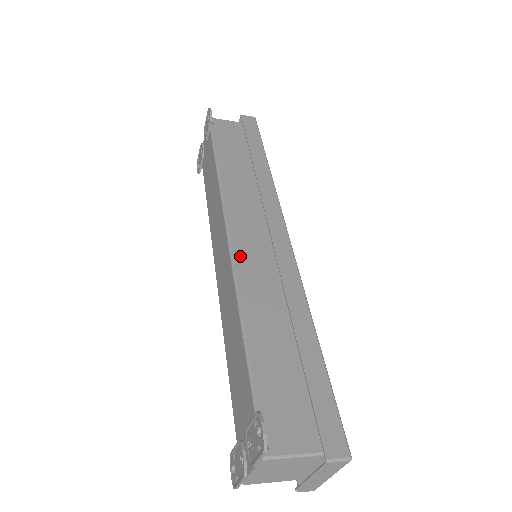
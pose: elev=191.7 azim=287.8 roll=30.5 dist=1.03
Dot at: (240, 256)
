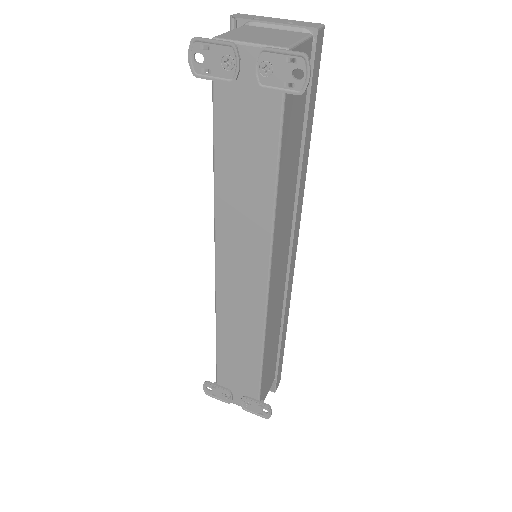
Dot at: (271, 302)
